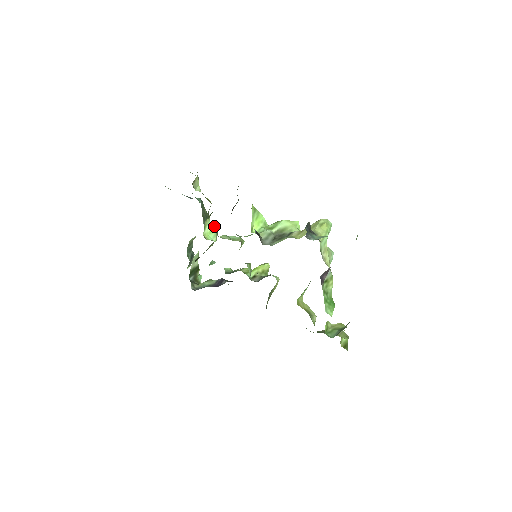
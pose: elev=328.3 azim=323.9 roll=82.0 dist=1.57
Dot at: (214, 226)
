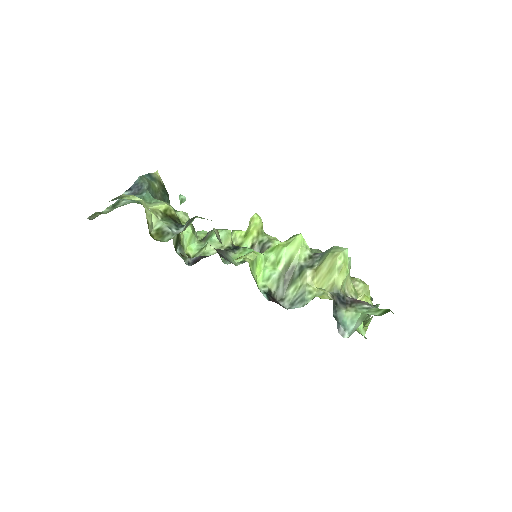
Dot at: (189, 231)
